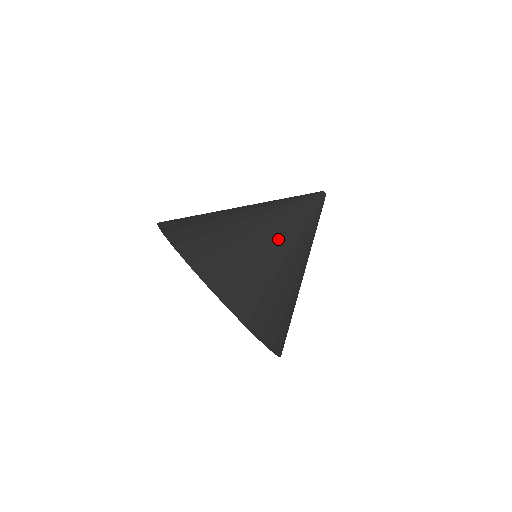
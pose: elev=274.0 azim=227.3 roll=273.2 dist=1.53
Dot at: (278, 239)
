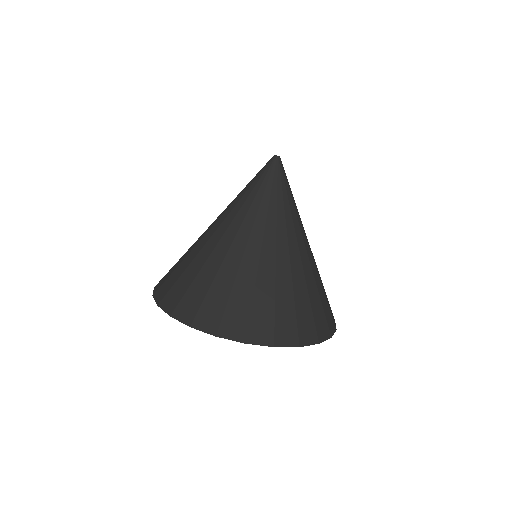
Dot at: (303, 246)
